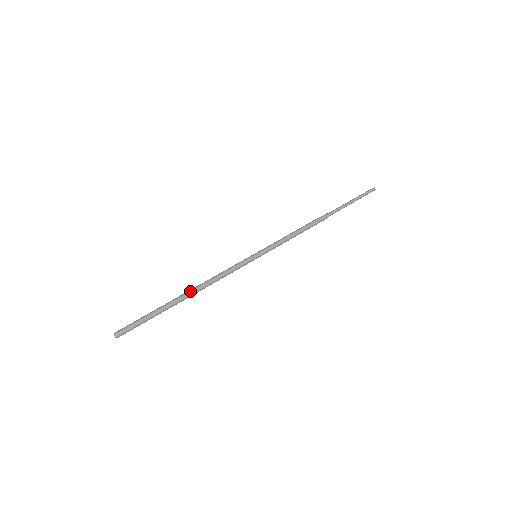
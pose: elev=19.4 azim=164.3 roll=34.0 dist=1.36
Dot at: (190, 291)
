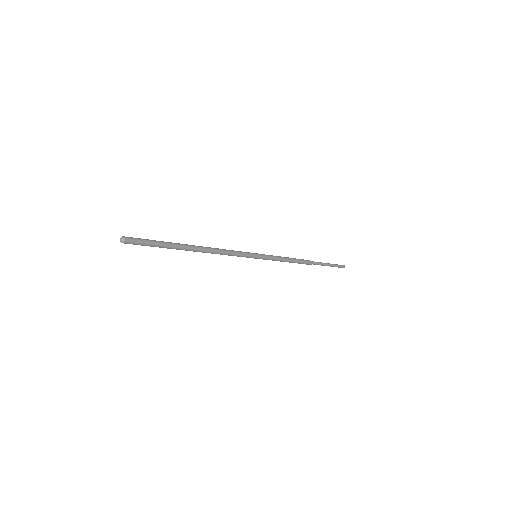
Dot at: (200, 247)
